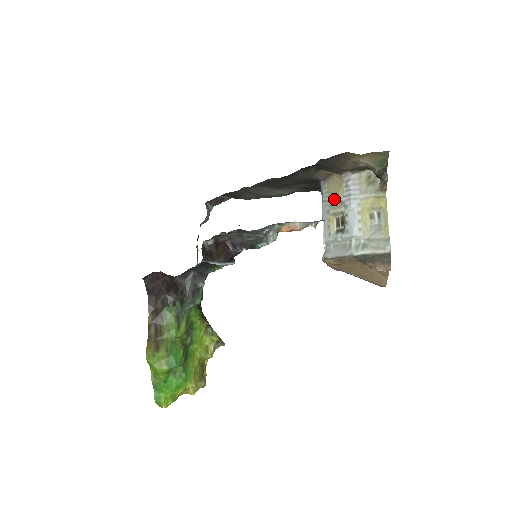
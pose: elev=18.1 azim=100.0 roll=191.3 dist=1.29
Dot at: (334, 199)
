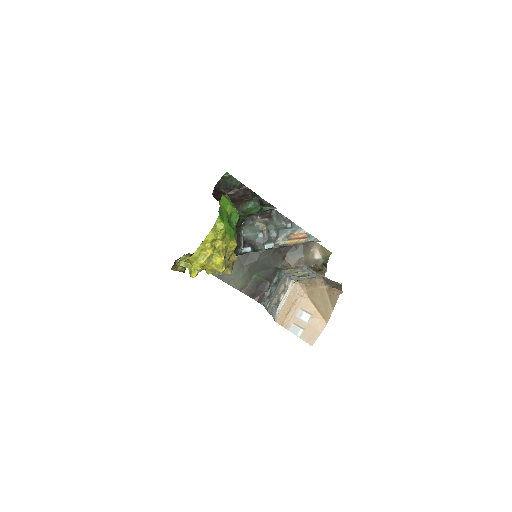
Dot at: (295, 270)
